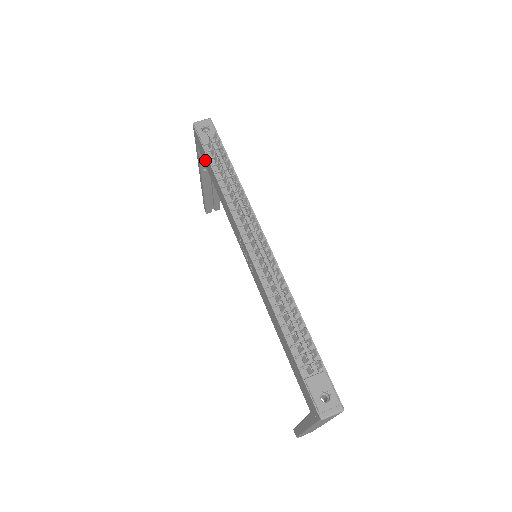
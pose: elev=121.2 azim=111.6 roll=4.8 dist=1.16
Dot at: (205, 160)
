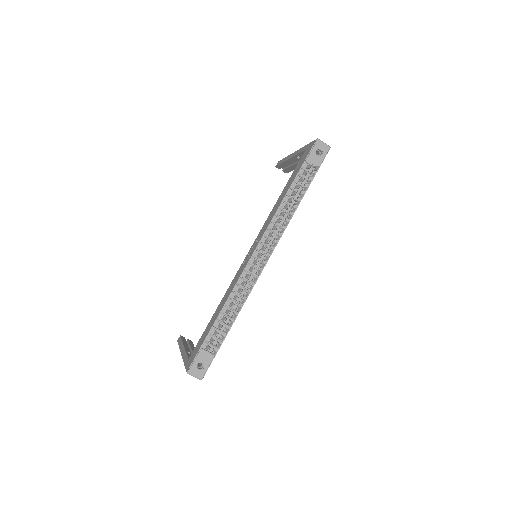
Dot at: (298, 168)
